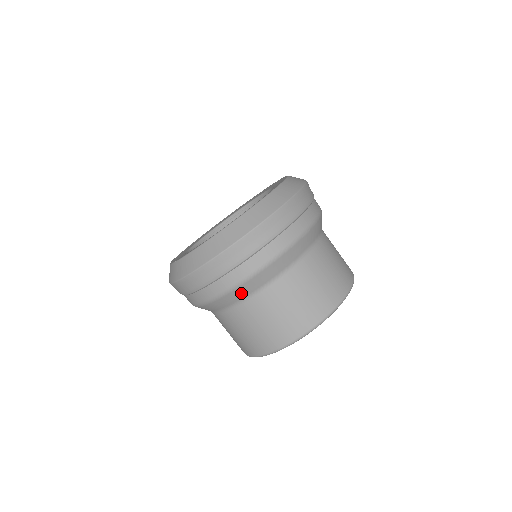
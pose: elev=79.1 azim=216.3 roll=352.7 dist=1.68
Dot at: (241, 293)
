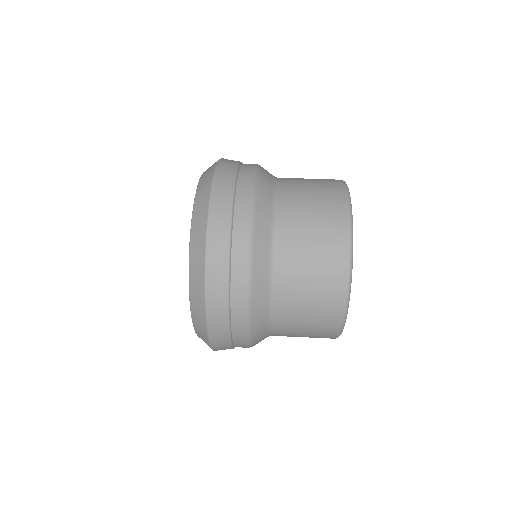
Dot at: occluded
